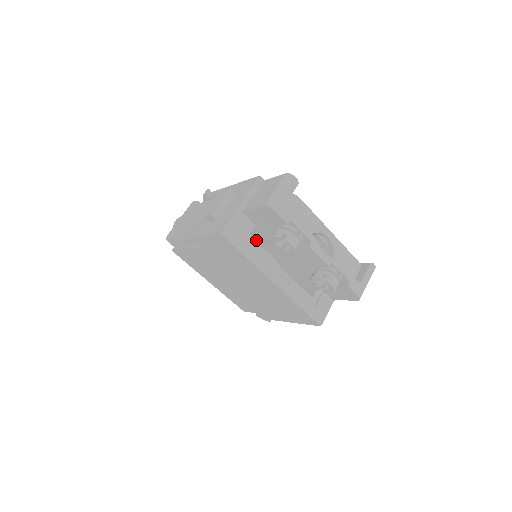
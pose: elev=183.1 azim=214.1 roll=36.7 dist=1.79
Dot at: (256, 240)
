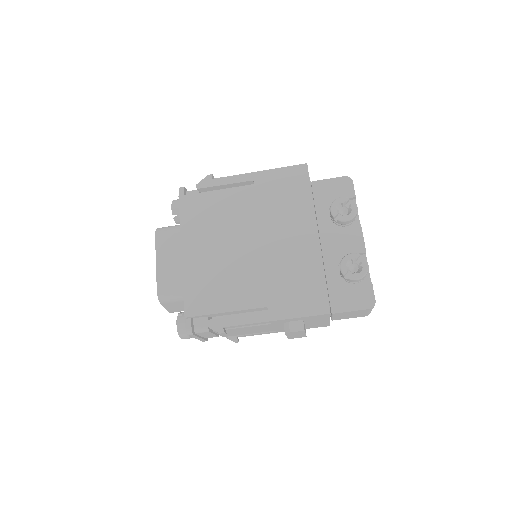
Dot at: occluded
